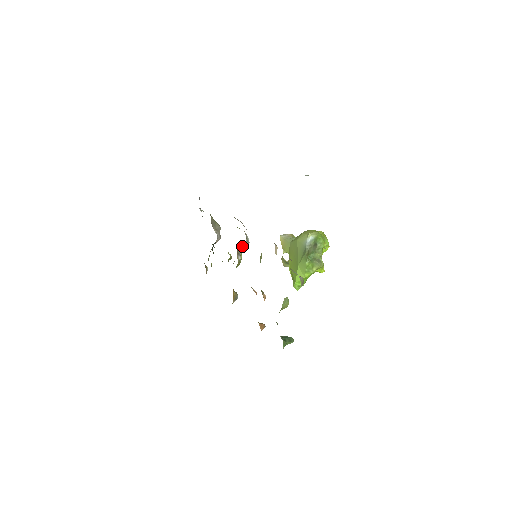
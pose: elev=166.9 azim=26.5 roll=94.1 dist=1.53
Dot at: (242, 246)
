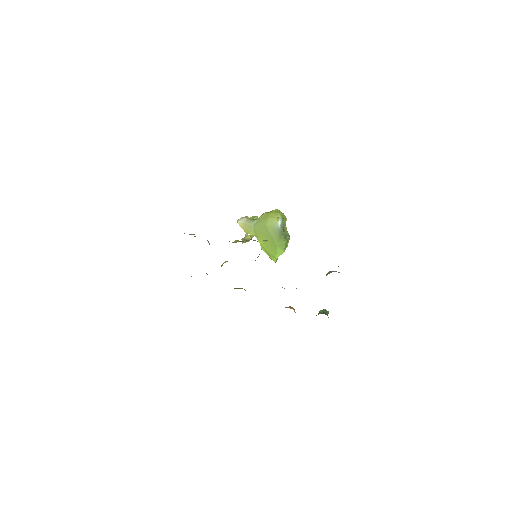
Dot at: (257, 257)
